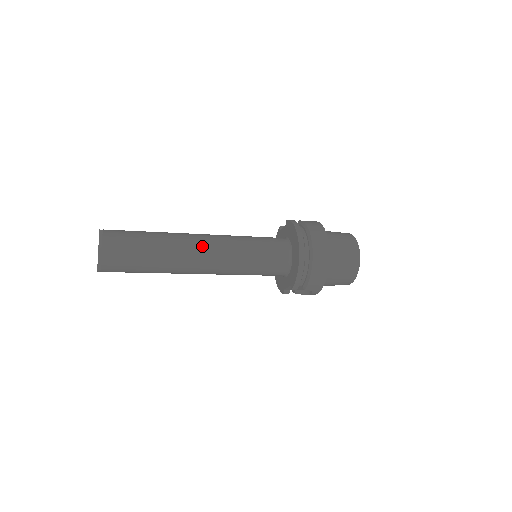
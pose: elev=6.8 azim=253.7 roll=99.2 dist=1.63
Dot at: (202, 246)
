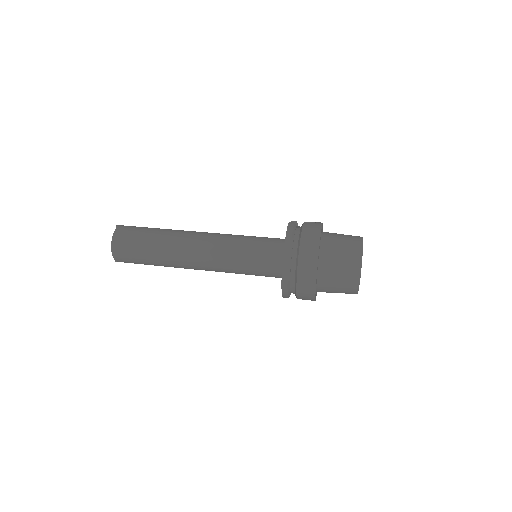
Dot at: (195, 251)
